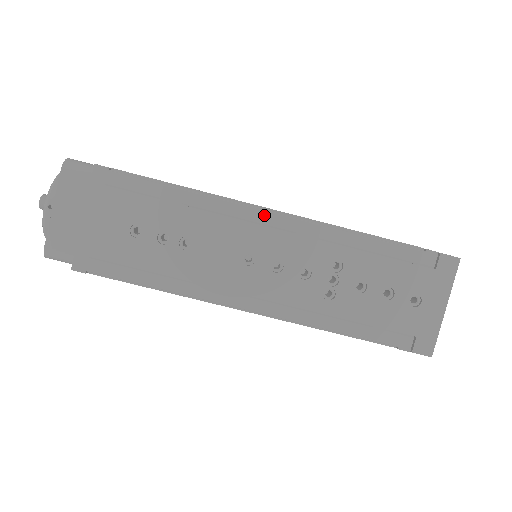
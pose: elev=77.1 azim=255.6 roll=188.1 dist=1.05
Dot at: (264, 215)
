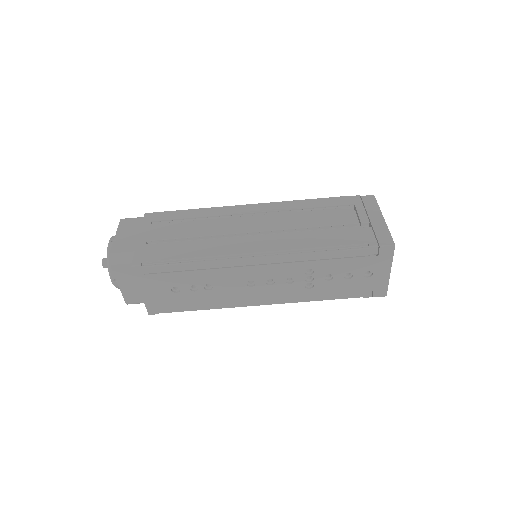
Dot at: (251, 261)
